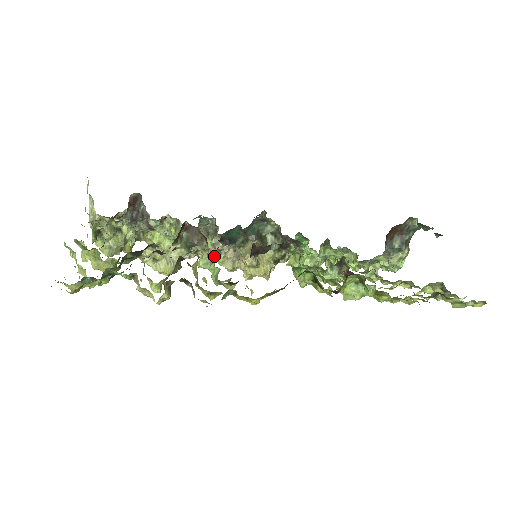
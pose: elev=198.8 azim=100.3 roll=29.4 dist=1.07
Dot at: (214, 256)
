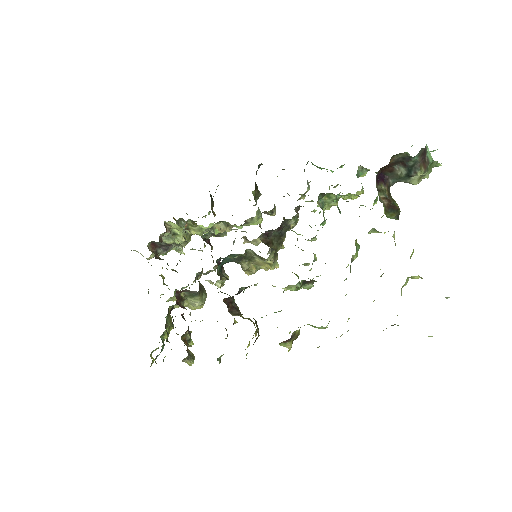
Dot at: (220, 282)
